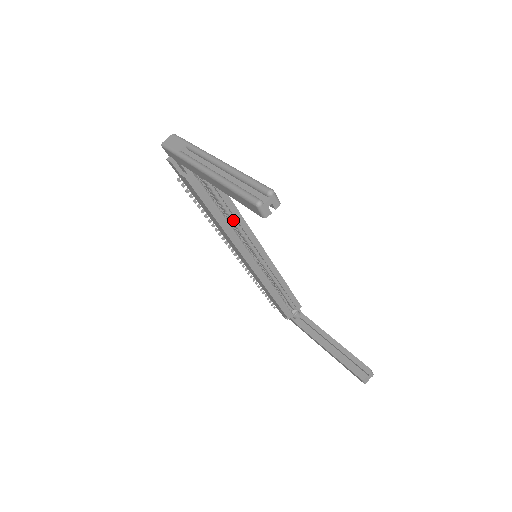
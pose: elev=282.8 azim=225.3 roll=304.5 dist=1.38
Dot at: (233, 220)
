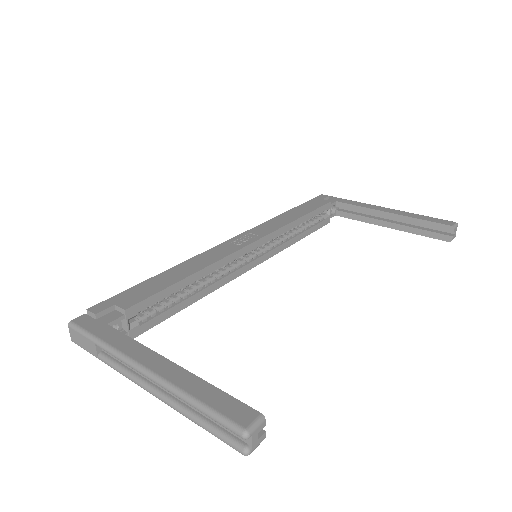
Dot at: (206, 277)
